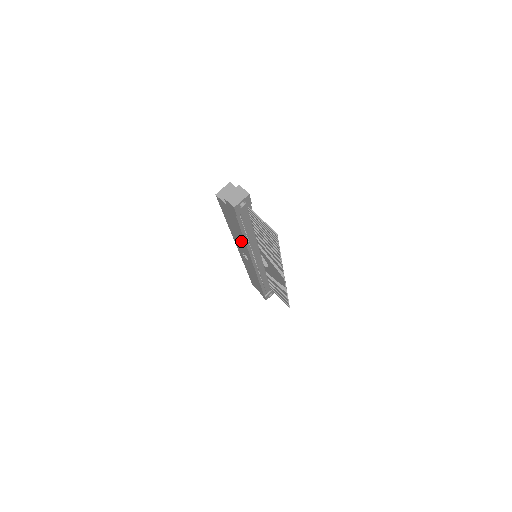
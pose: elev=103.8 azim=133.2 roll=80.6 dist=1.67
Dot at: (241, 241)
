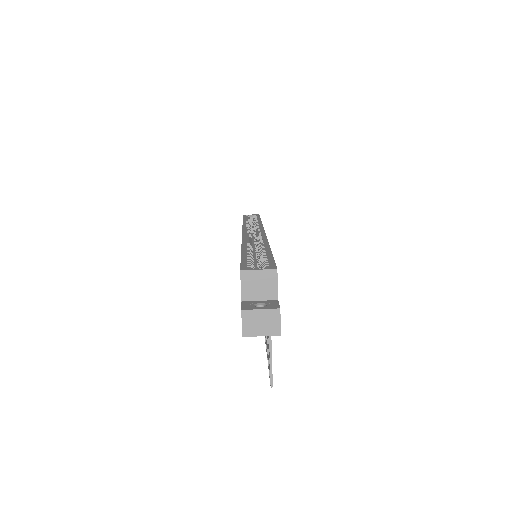
Dot at: occluded
